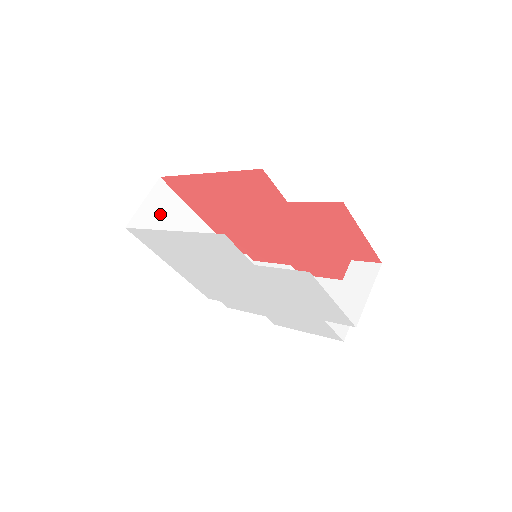
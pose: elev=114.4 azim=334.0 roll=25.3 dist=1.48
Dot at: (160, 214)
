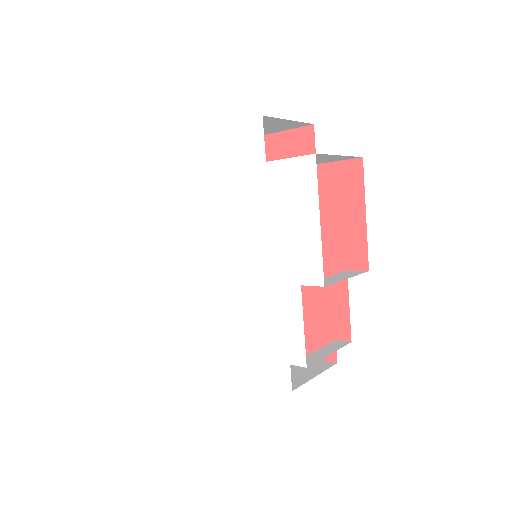
Dot at: occluded
